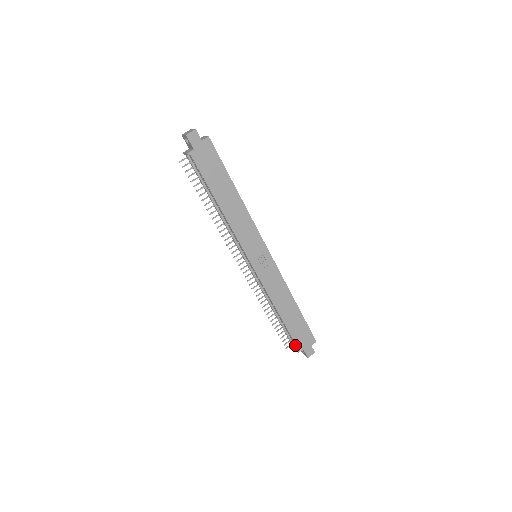
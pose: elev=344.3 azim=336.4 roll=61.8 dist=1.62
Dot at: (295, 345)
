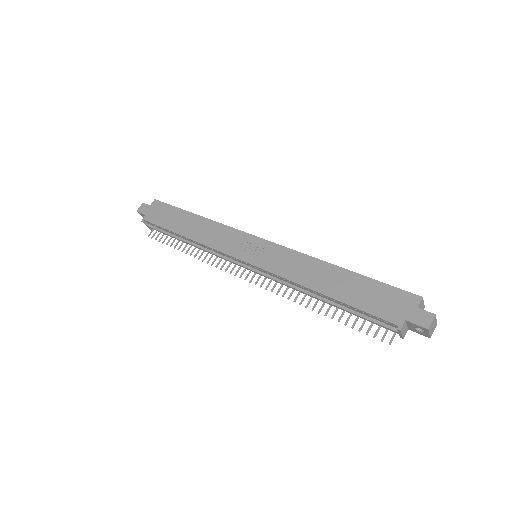
Dot at: (389, 324)
